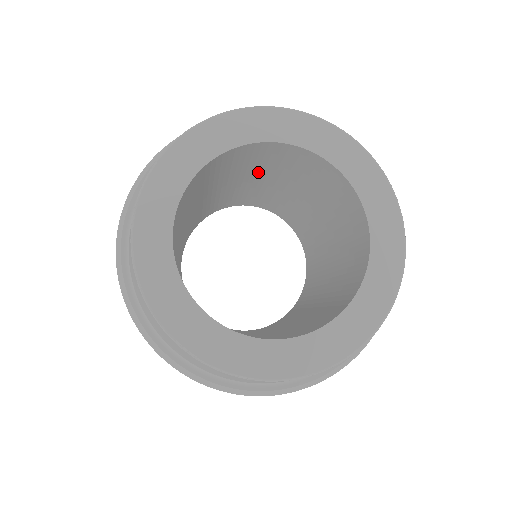
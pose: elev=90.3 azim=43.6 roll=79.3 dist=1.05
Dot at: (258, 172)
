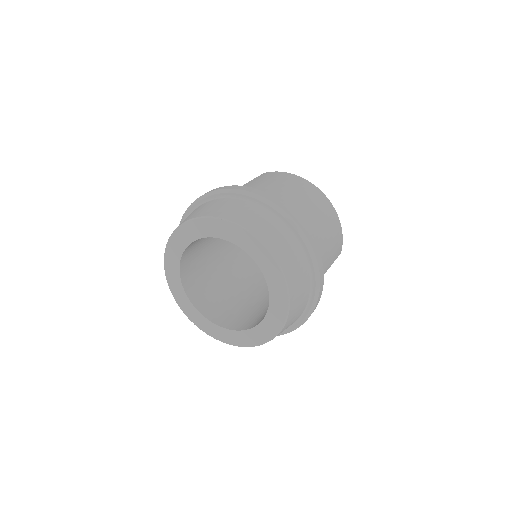
Dot at: occluded
